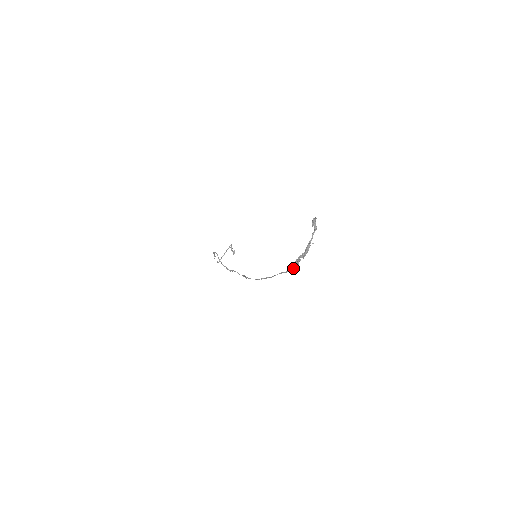
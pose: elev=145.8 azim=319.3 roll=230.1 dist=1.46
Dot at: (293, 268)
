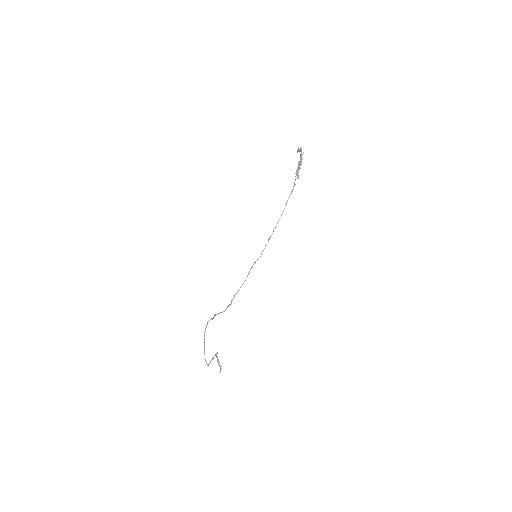
Dot at: occluded
